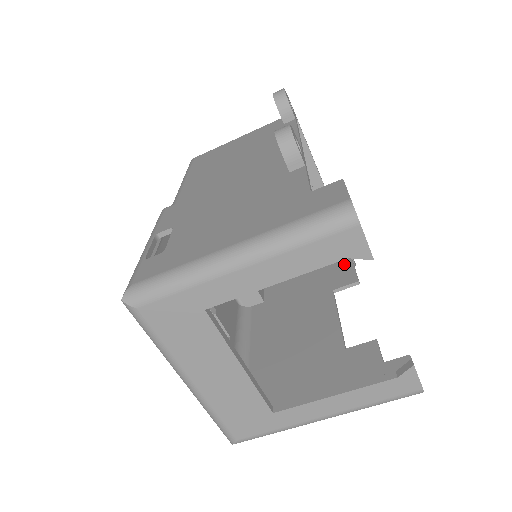
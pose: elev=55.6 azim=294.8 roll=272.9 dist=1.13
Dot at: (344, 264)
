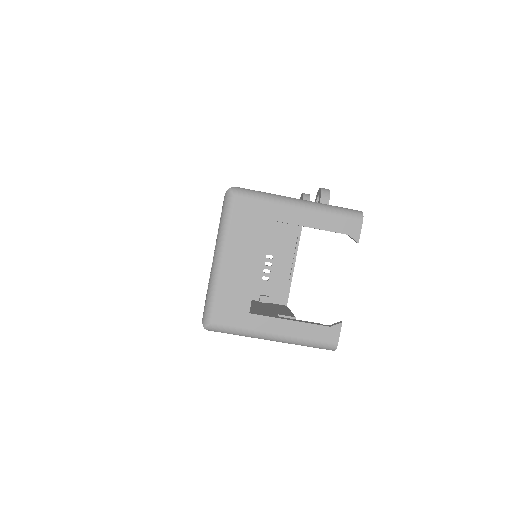
Dot at: (286, 311)
